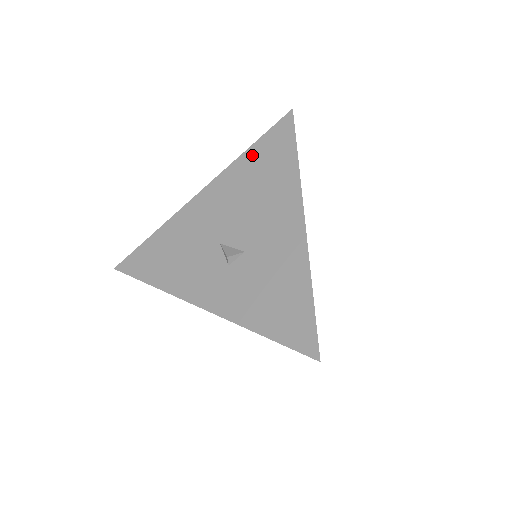
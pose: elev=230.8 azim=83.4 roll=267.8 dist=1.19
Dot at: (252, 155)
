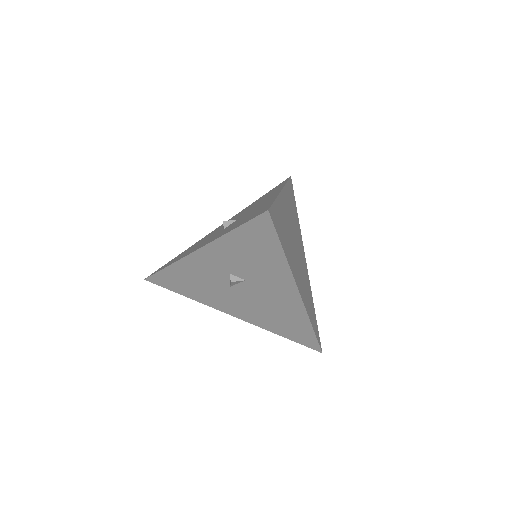
Dot at: occluded
